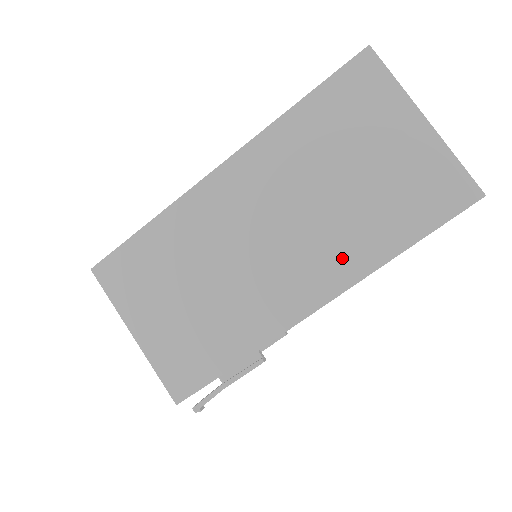
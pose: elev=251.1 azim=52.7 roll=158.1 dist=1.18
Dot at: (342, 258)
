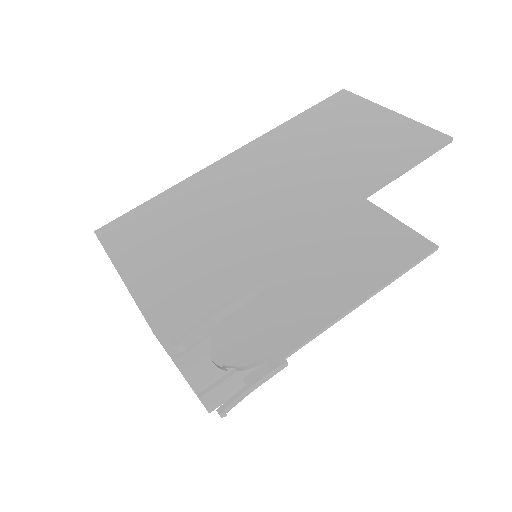
Dot at: (338, 188)
